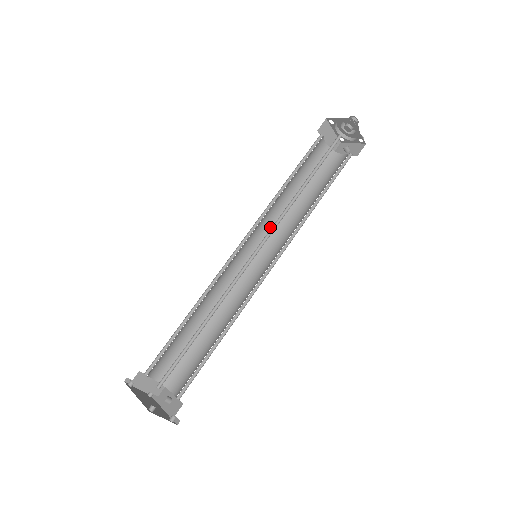
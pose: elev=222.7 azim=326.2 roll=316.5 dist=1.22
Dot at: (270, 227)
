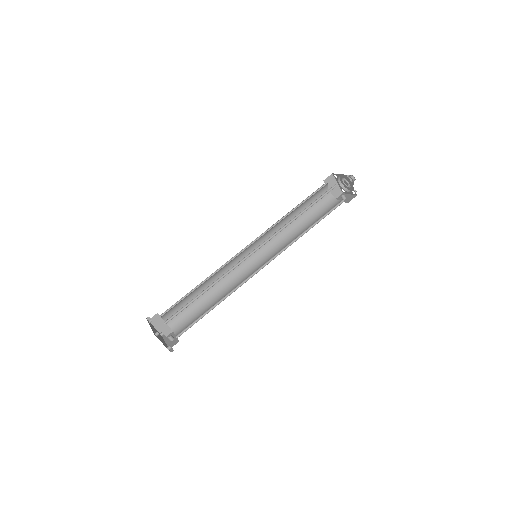
Dot at: (273, 240)
